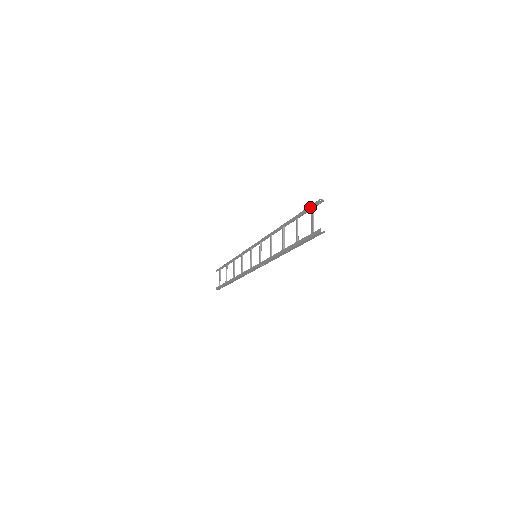
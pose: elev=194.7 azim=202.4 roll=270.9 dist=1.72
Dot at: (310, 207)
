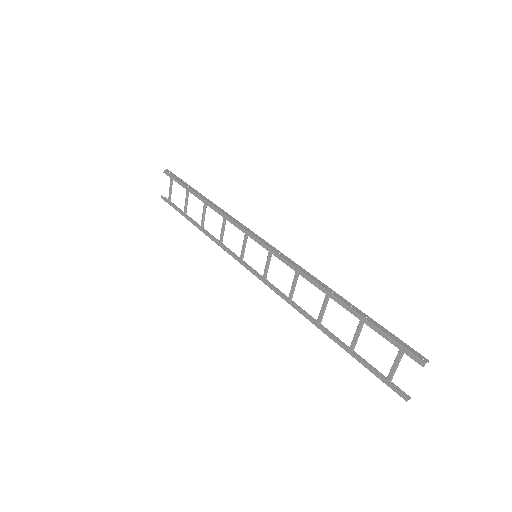
Dot at: (399, 347)
